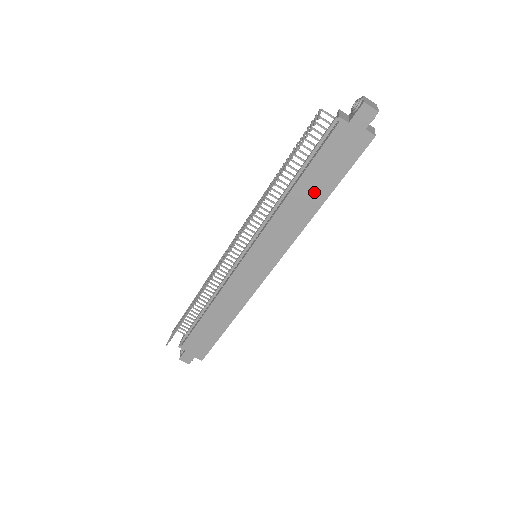
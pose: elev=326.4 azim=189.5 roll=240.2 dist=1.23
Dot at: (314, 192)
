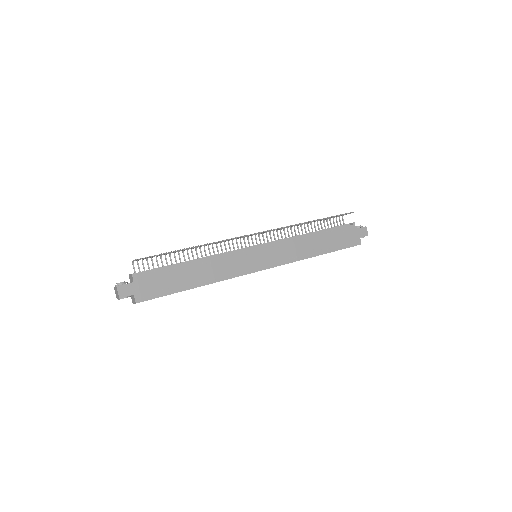
Dot at: (321, 245)
